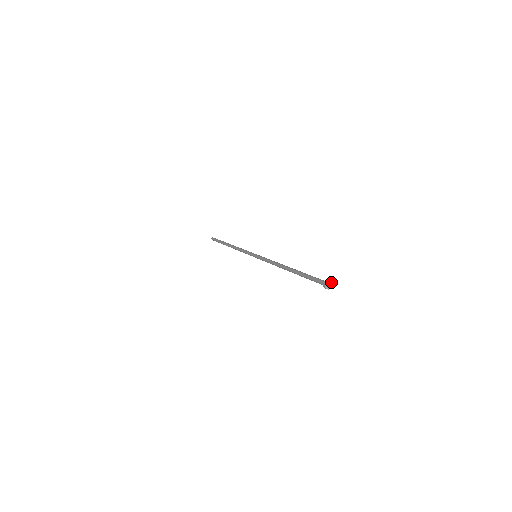
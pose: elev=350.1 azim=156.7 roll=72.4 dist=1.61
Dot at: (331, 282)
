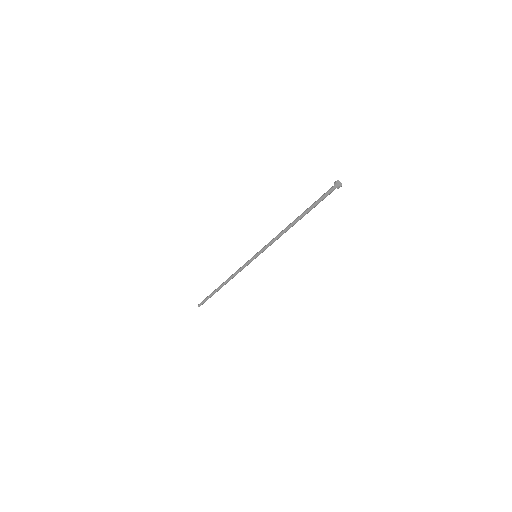
Dot at: (341, 184)
